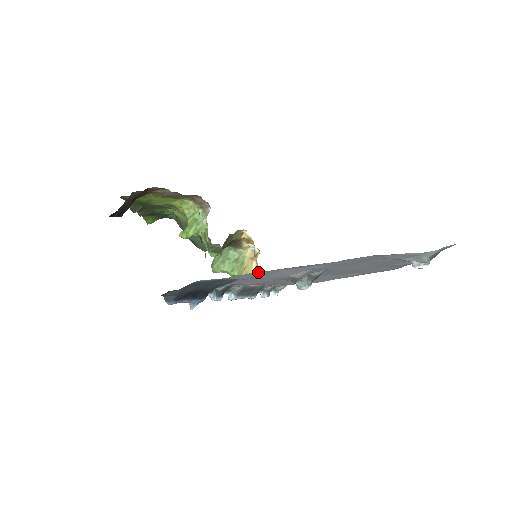
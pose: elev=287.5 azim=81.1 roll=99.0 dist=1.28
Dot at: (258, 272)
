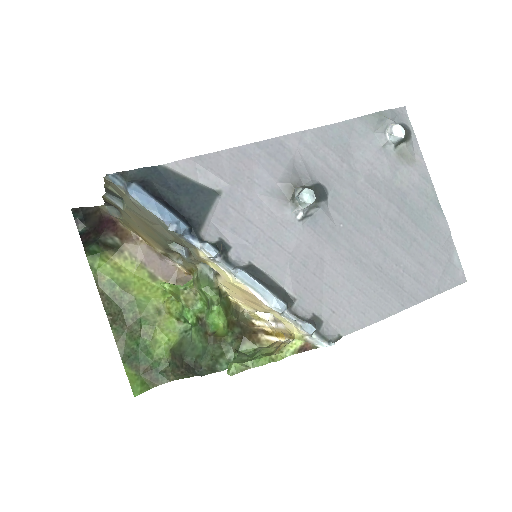
Dot at: (227, 150)
